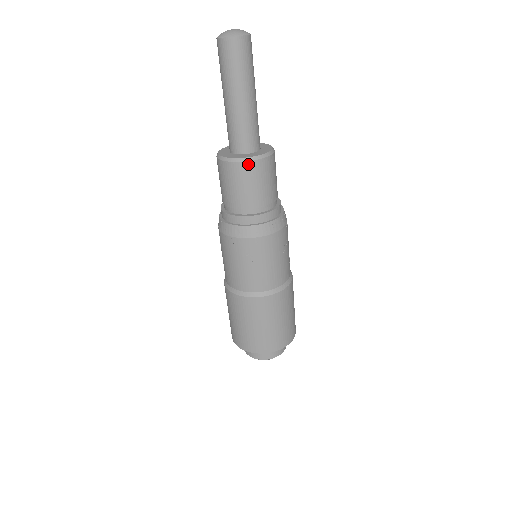
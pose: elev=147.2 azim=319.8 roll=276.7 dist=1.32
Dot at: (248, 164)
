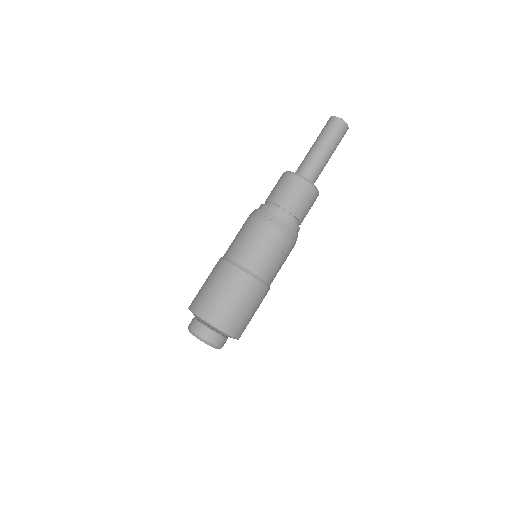
Dot at: (316, 193)
